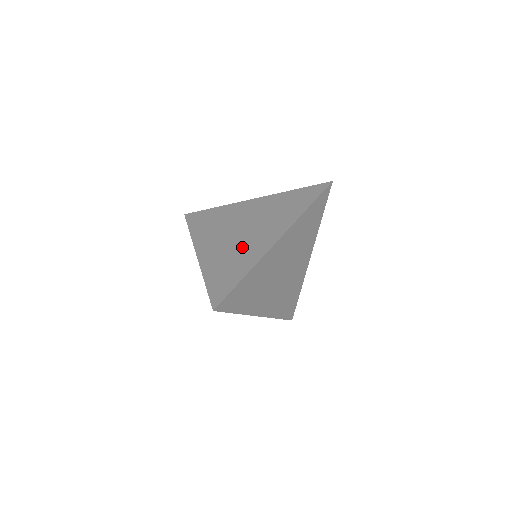
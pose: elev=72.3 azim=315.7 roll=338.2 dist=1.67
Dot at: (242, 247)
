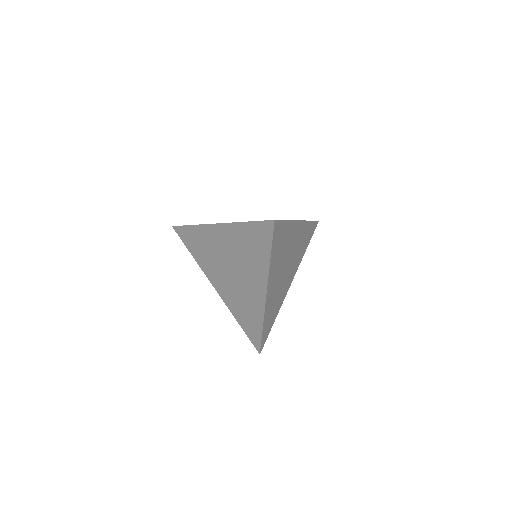
Dot at: (243, 294)
